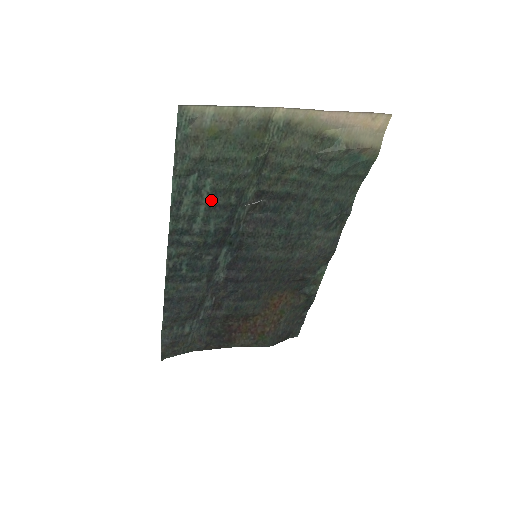
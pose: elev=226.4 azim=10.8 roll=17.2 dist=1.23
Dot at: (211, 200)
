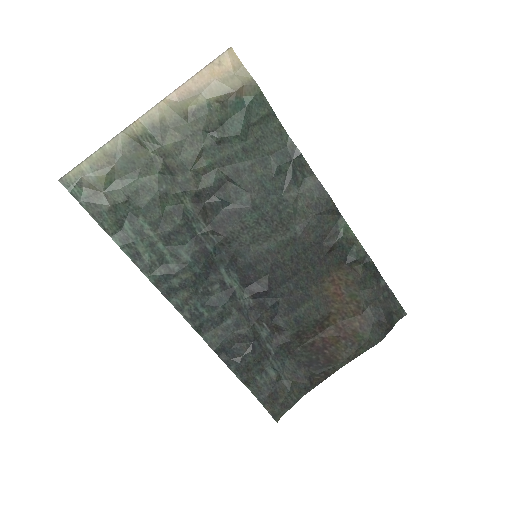
Dot at: (160, 234)
